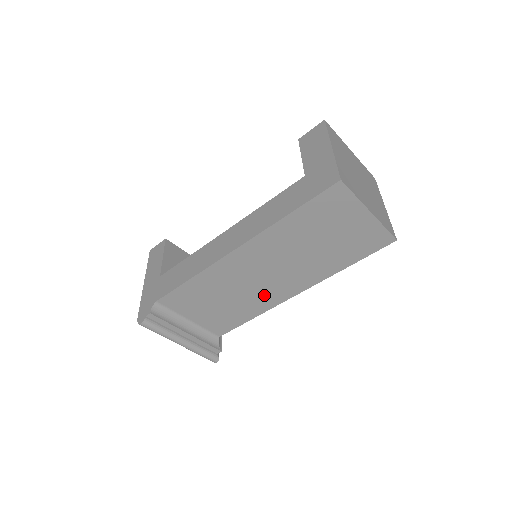
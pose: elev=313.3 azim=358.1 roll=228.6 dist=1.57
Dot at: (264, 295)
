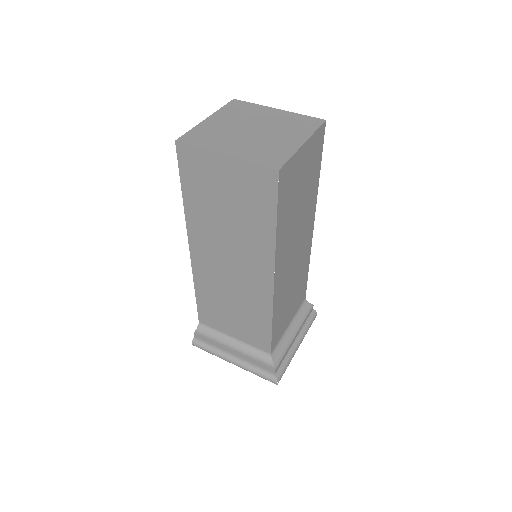
Dot at: (252, 291)
